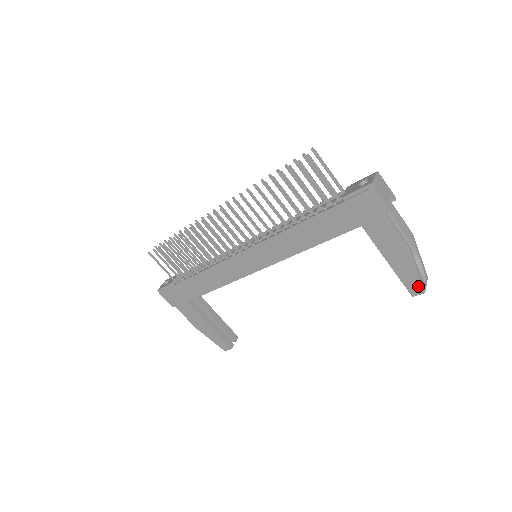
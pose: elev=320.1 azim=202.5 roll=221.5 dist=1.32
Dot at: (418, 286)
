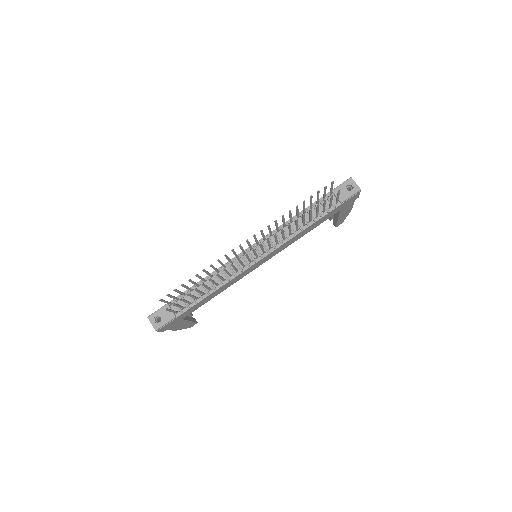
Dot at: (342, 222)
